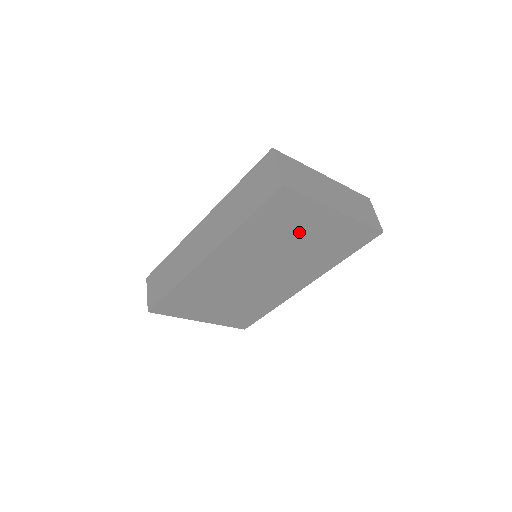
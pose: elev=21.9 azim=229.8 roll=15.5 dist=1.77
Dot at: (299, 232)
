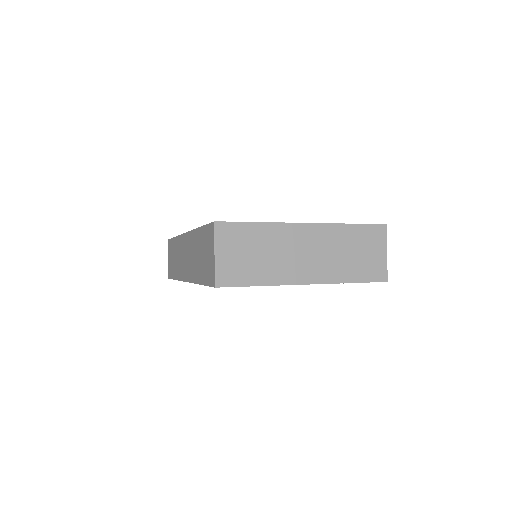
Dot at: occluded
